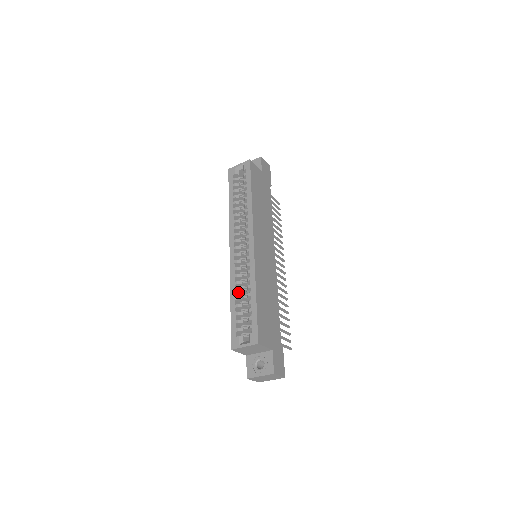
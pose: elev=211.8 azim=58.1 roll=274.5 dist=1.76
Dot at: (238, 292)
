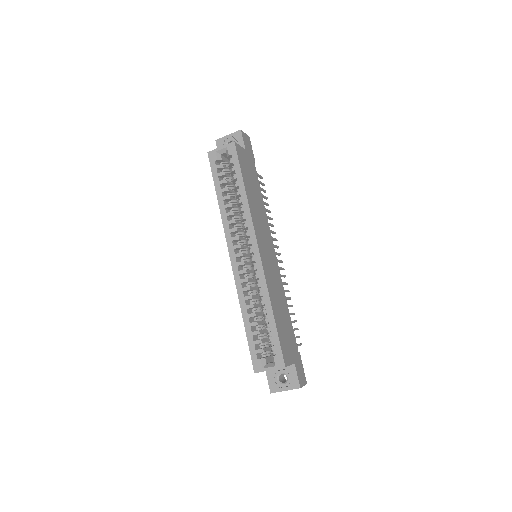
Dot at: (250, 308)
